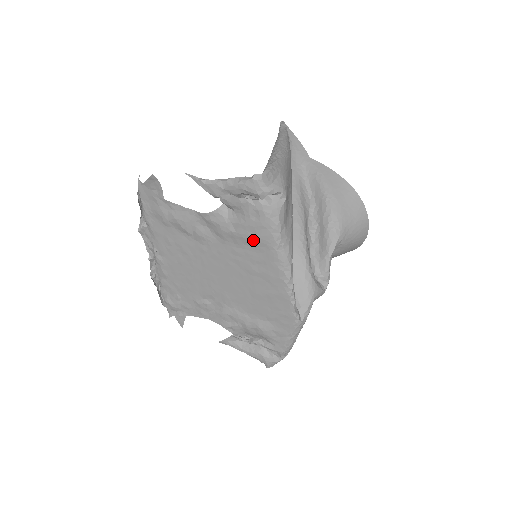
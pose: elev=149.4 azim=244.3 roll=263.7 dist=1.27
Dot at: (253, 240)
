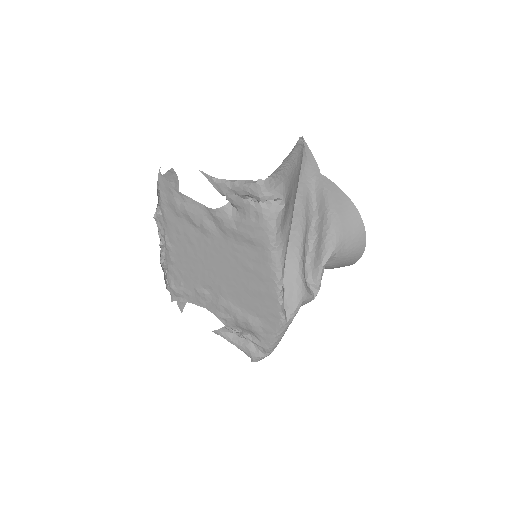
Dot at: (251, 239)
